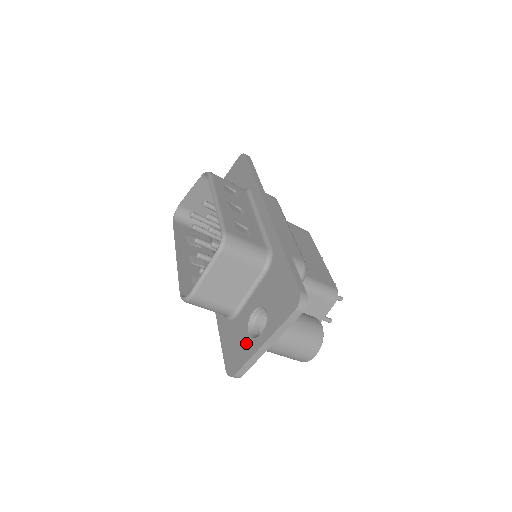
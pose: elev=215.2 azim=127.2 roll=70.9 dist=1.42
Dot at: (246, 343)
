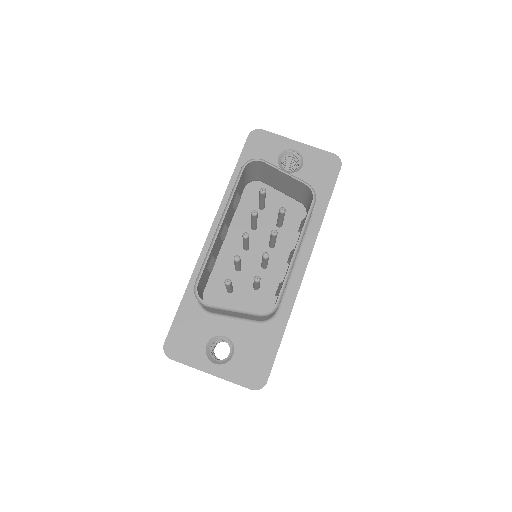
Dot at: (198, 351)
